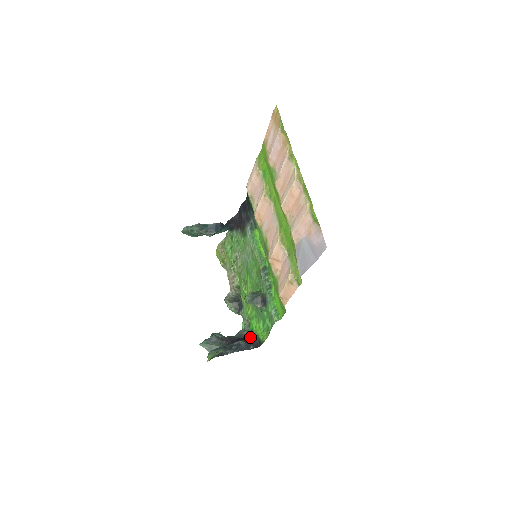
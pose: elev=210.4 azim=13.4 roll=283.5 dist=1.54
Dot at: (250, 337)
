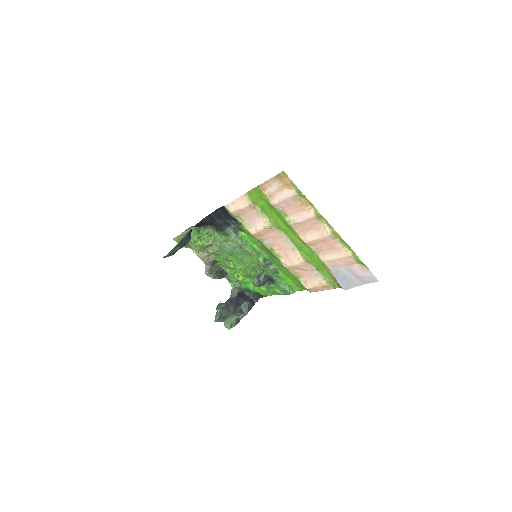
Dot at: (247, 294)
